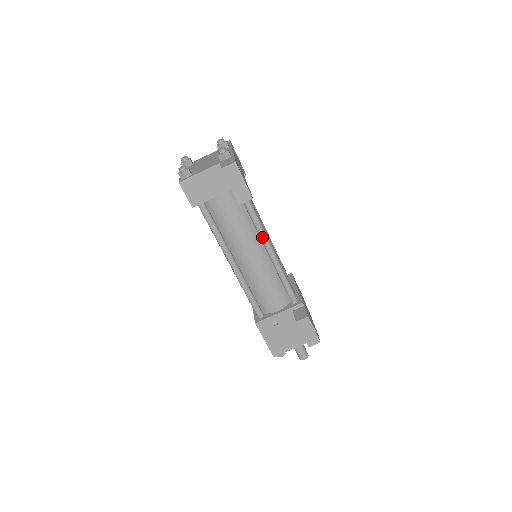
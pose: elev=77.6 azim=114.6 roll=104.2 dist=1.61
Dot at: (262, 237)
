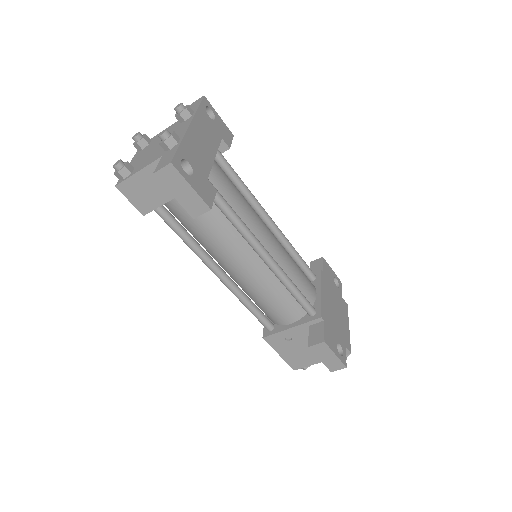
Dot at: (250, 243)
